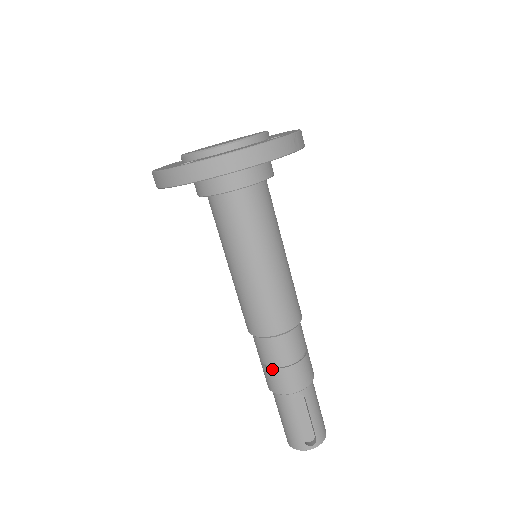
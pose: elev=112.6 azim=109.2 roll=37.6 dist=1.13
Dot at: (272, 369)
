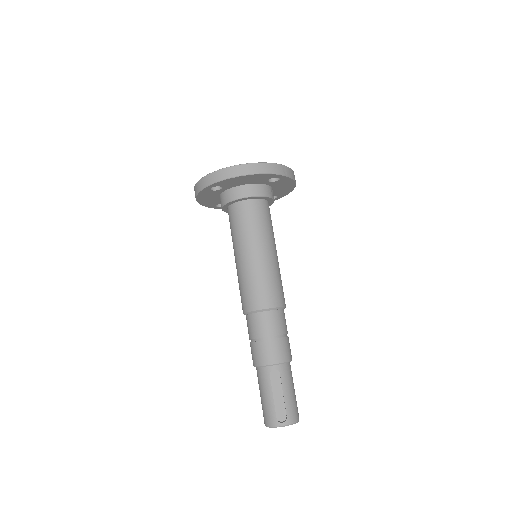
Dot at: (255, 342)
